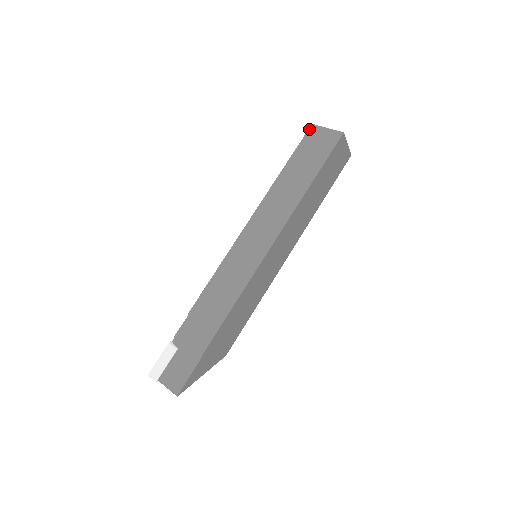
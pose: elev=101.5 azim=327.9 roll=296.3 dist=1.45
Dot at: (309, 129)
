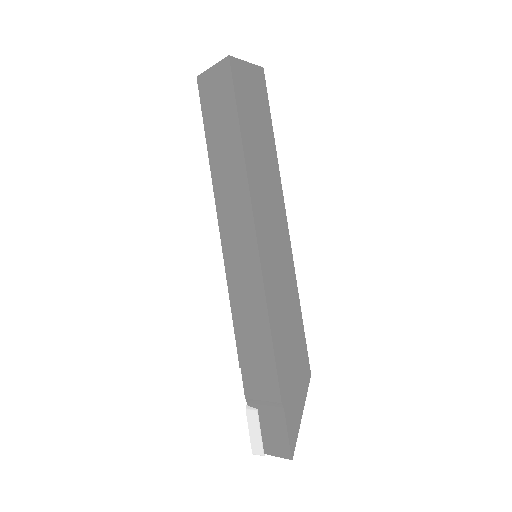
Dot at: (198, 85)
